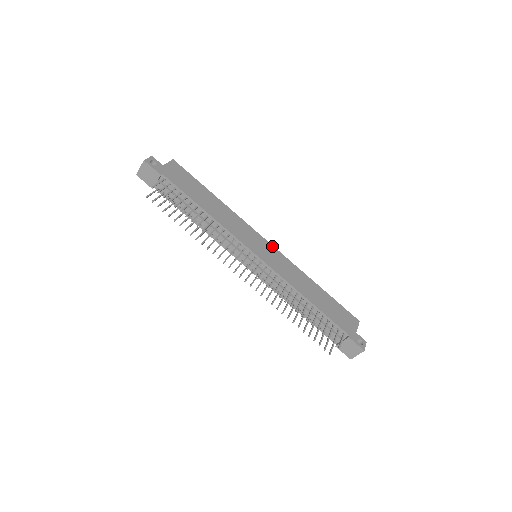
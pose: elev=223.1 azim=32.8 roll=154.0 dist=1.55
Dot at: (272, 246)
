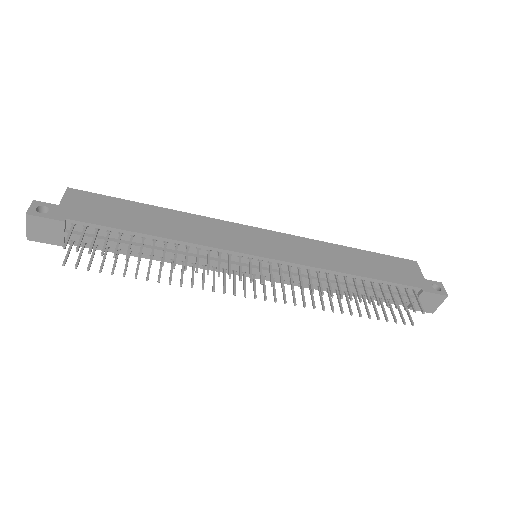
Dot at: (267, 231)
